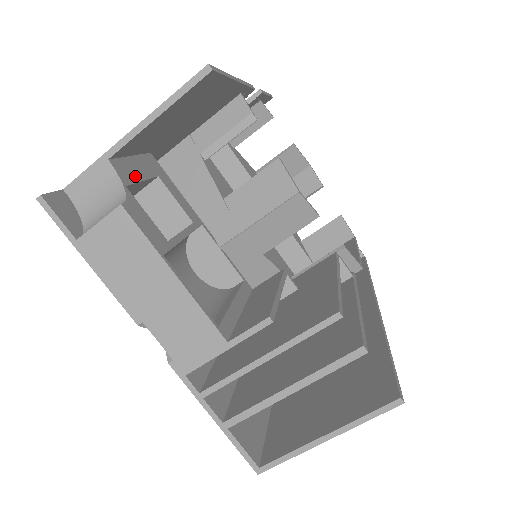
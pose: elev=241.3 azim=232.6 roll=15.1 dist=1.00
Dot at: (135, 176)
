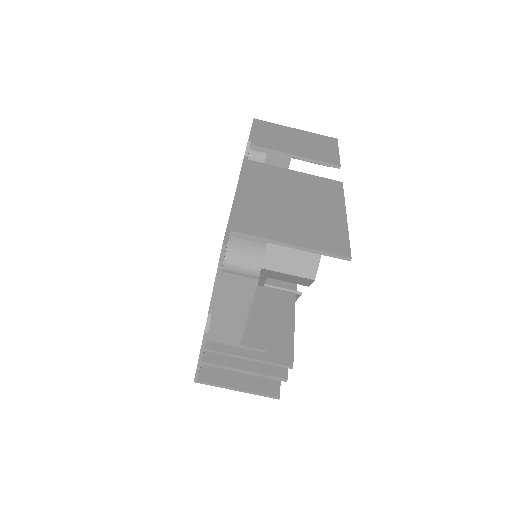
Dot at: occluded
